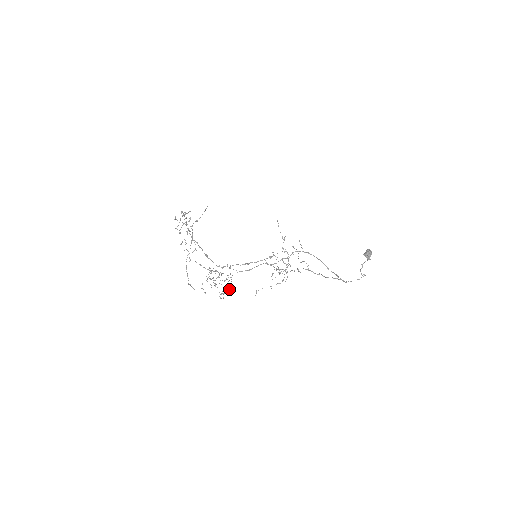
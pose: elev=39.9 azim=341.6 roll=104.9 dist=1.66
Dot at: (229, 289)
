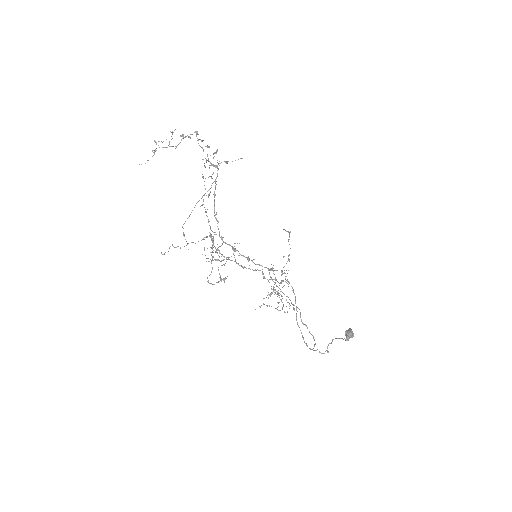
Dot at: (220, 276)
